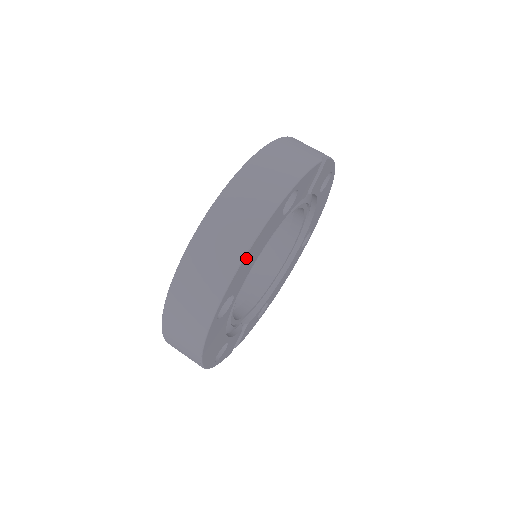
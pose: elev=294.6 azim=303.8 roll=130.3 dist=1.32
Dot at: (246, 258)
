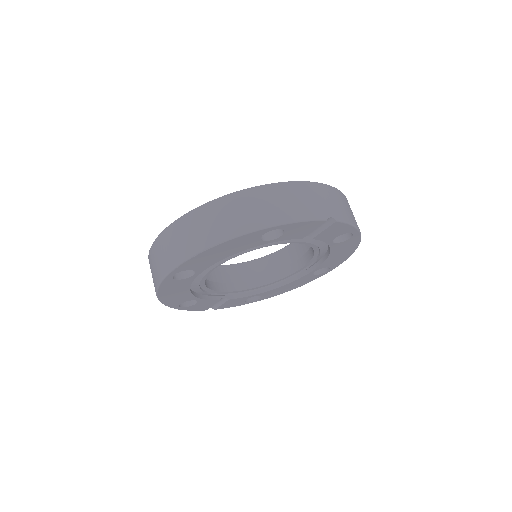
Dot at: (207, 252)
